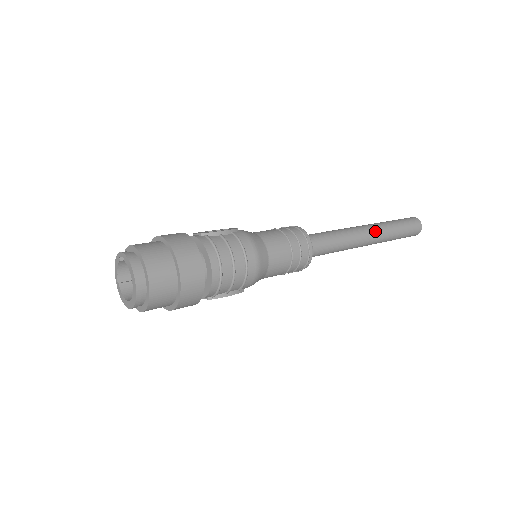
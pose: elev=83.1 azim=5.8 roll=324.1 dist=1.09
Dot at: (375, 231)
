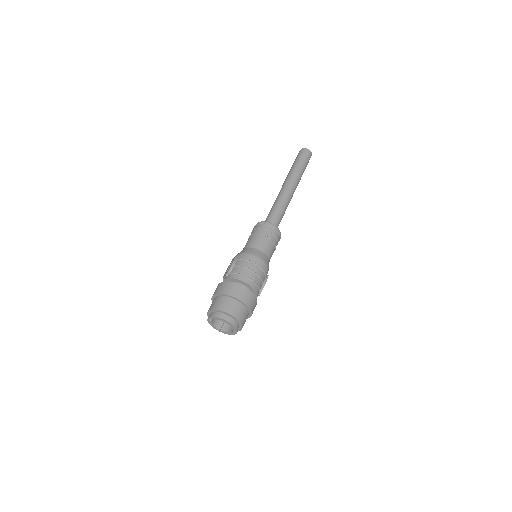
Dot at: (291, 181)
